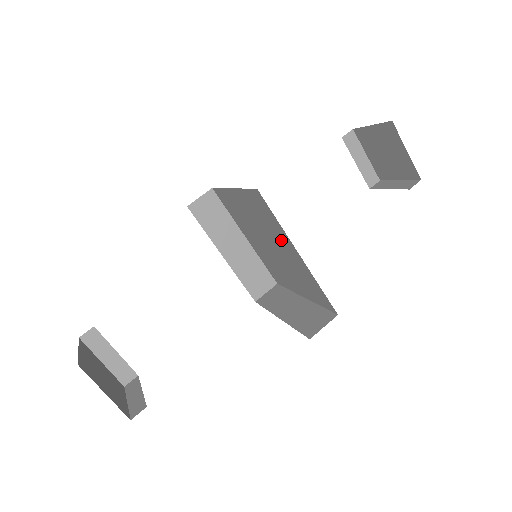
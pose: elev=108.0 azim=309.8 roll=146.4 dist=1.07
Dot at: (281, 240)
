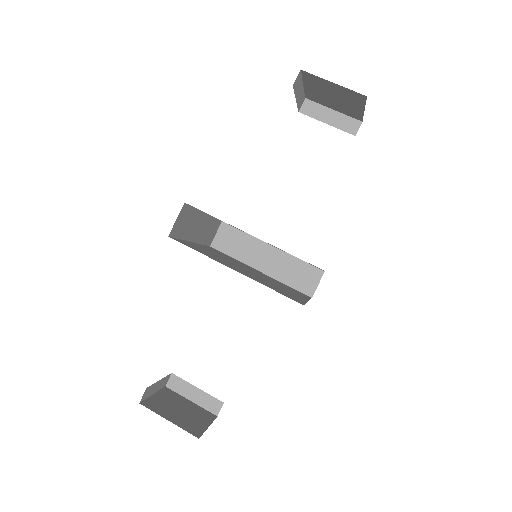
Dot at: occluded
